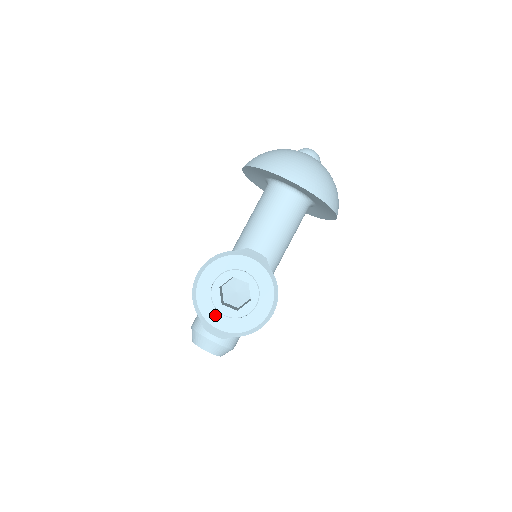
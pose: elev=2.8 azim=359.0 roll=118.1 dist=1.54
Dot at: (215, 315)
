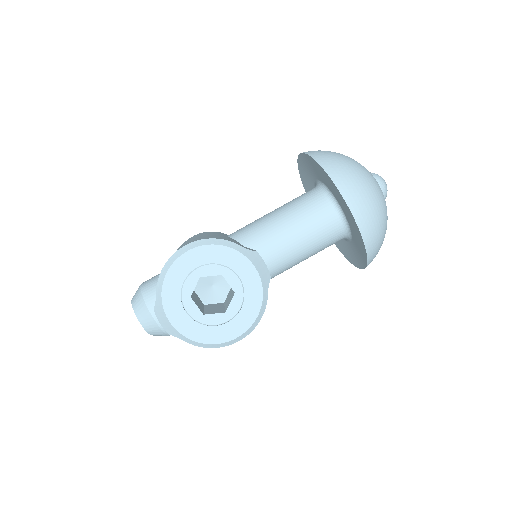
Dot at: (176, 304)
